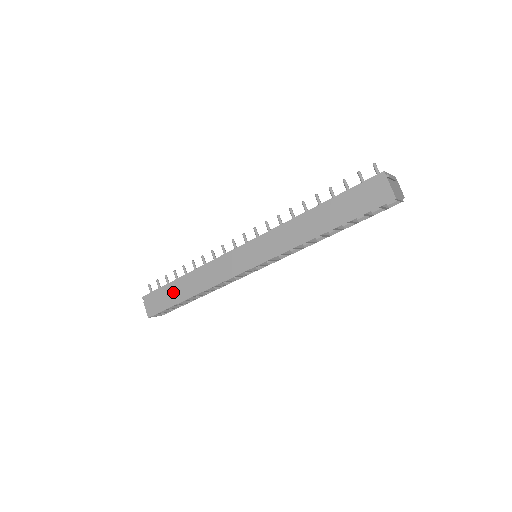
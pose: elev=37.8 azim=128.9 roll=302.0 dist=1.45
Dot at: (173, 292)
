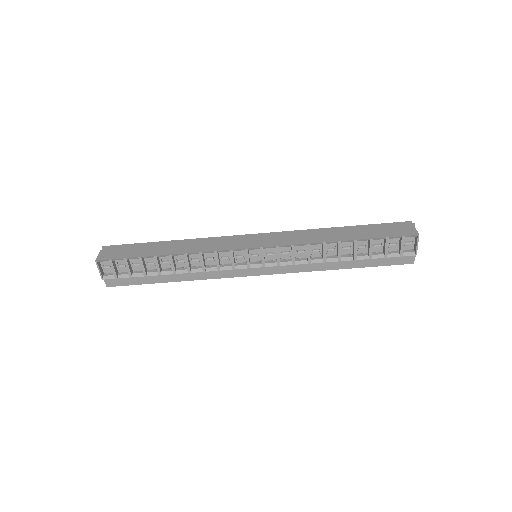
Dot at: (148, 248)
